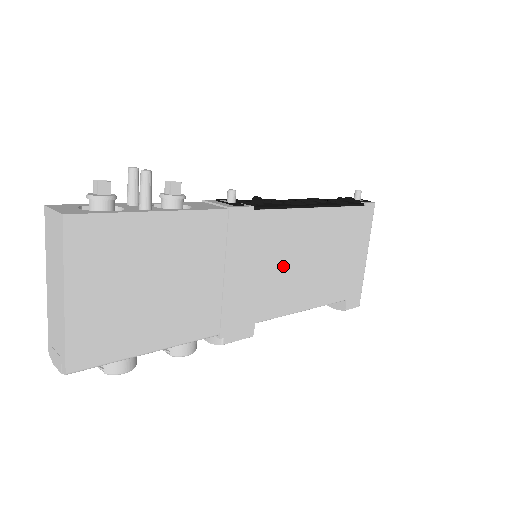
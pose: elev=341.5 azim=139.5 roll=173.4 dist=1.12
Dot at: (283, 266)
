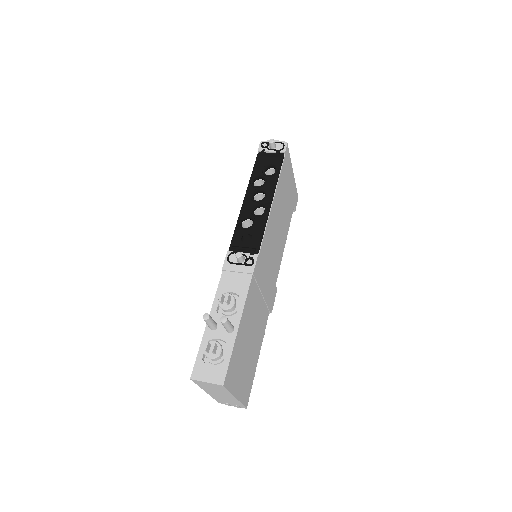
Dot at: (274, 248)
